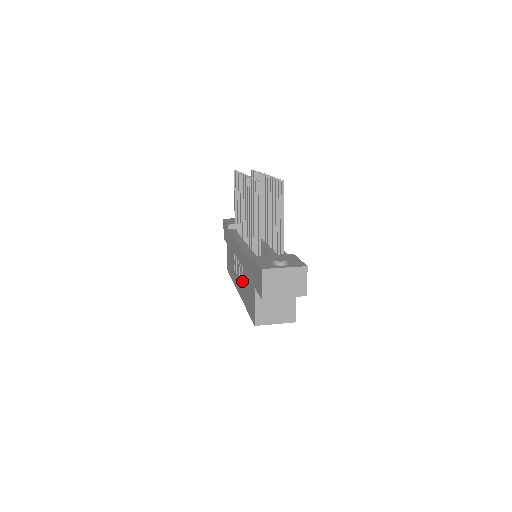
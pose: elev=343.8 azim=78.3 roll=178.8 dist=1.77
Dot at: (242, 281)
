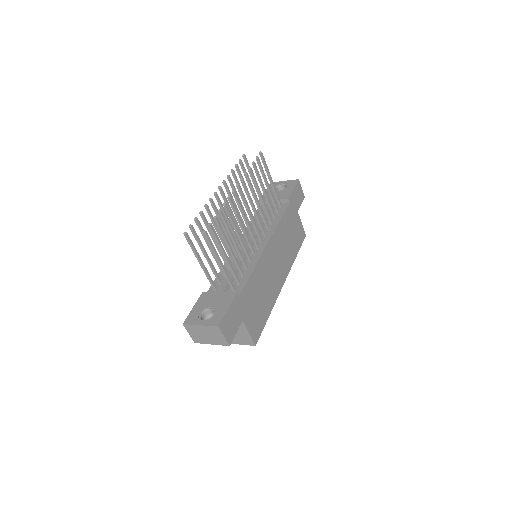
Dot at: occluded
